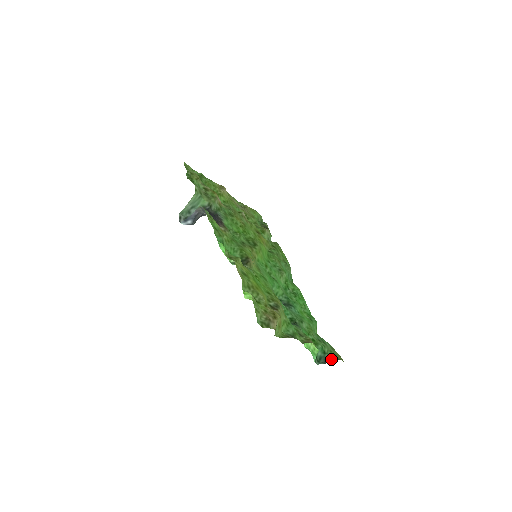
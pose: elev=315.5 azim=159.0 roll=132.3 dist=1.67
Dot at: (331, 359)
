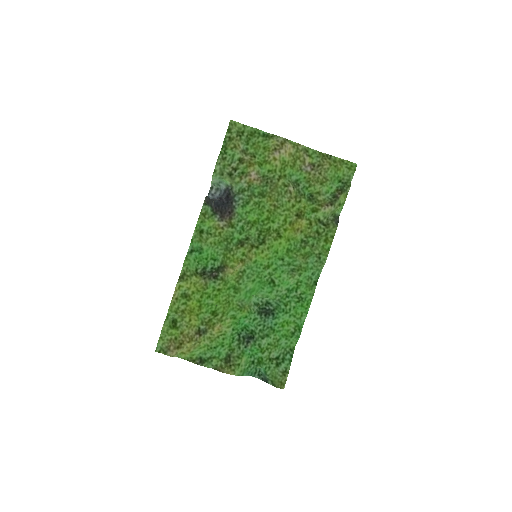
Dot at: (269, 381)
